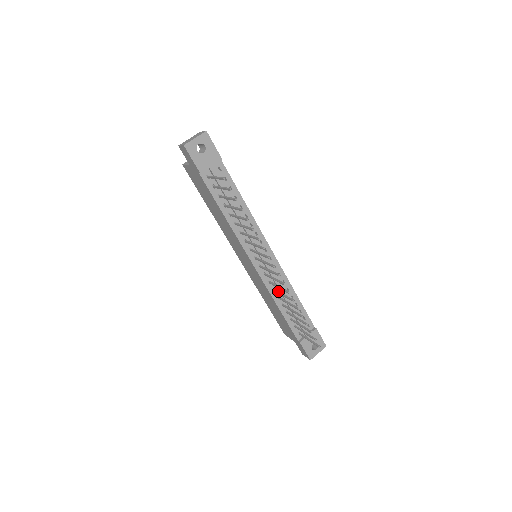
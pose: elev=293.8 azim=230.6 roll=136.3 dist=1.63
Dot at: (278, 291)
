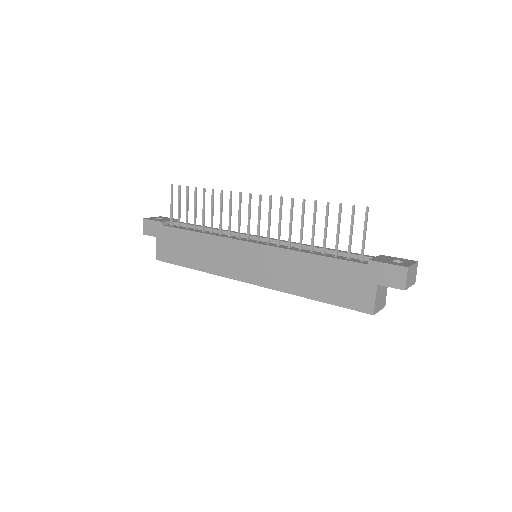
Dot at: (289, 236)
